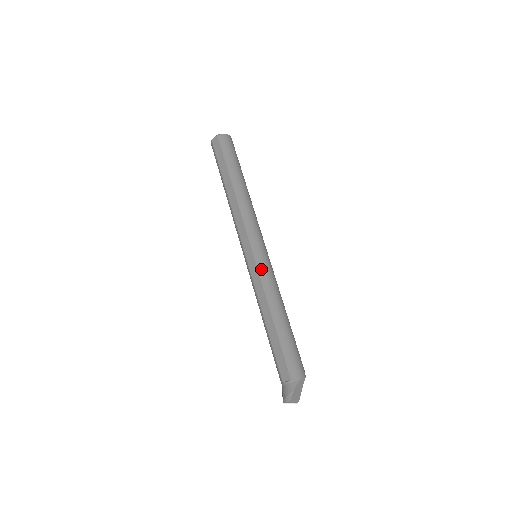
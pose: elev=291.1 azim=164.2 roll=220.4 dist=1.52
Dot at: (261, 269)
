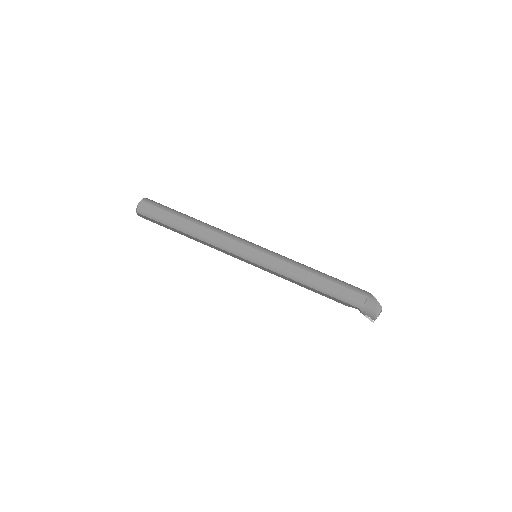
Dot at: (274, 254)
